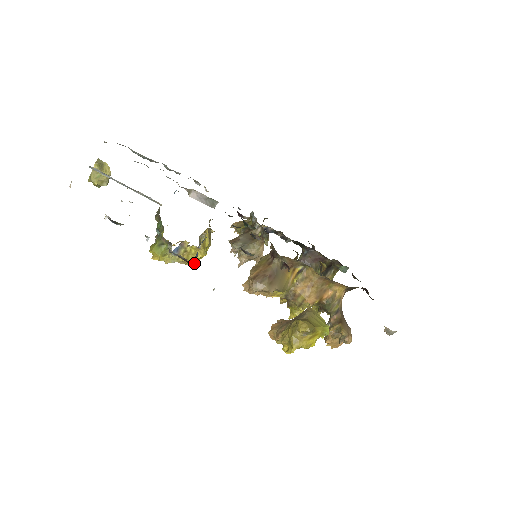
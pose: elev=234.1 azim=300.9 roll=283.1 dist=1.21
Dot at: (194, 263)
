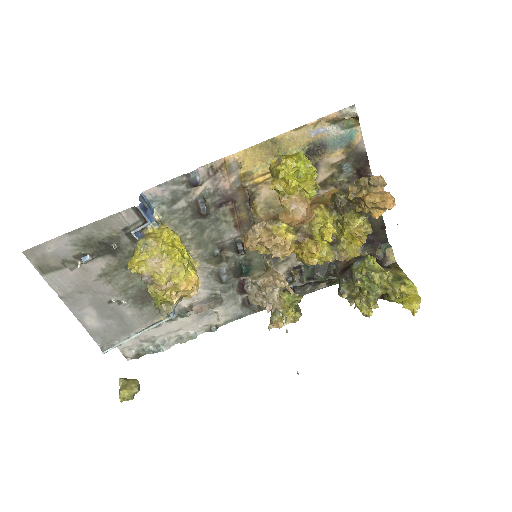
Dot at: (143, 205)
